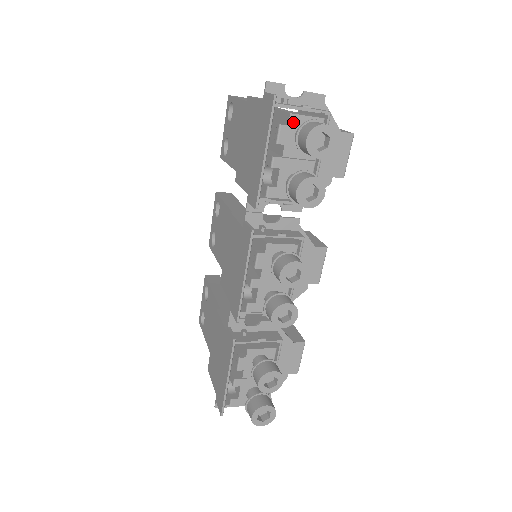
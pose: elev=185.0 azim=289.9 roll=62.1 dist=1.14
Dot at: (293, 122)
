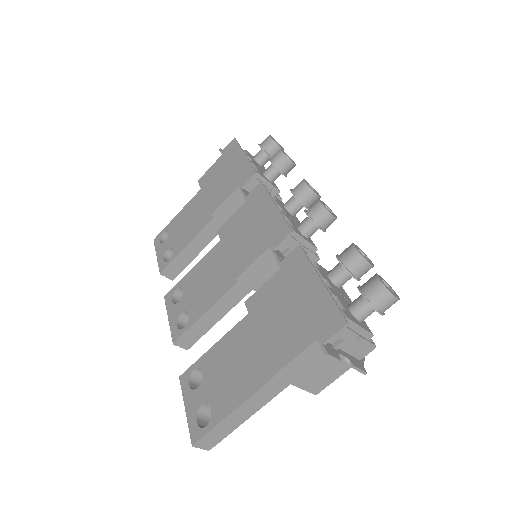
Dot at: (249, 154)
